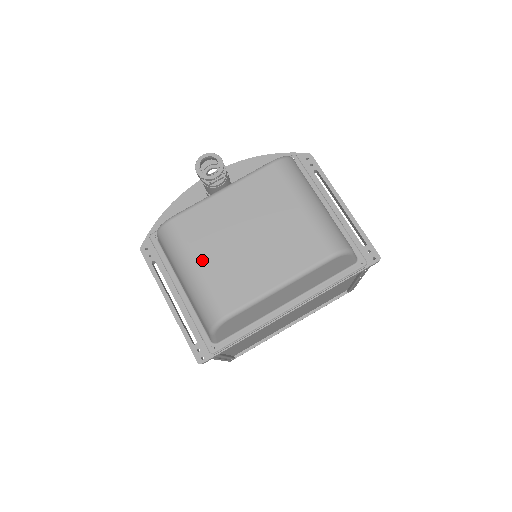
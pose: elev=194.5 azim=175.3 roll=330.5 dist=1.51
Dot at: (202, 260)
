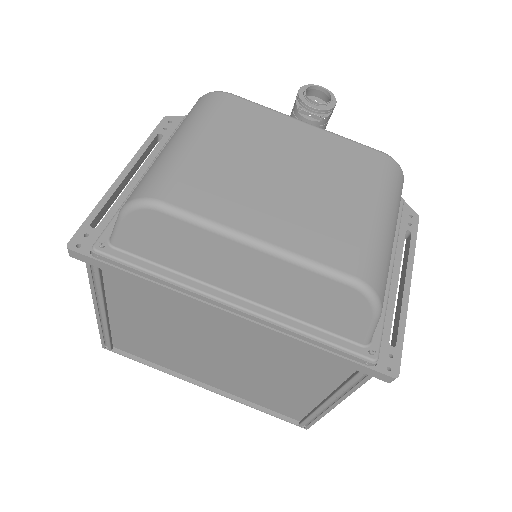
Dot at: (209, 141)
